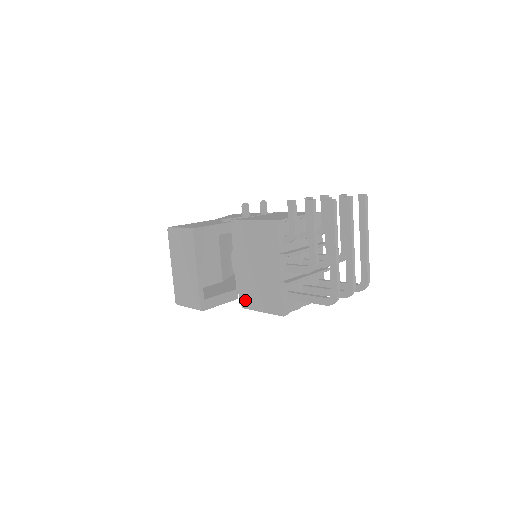
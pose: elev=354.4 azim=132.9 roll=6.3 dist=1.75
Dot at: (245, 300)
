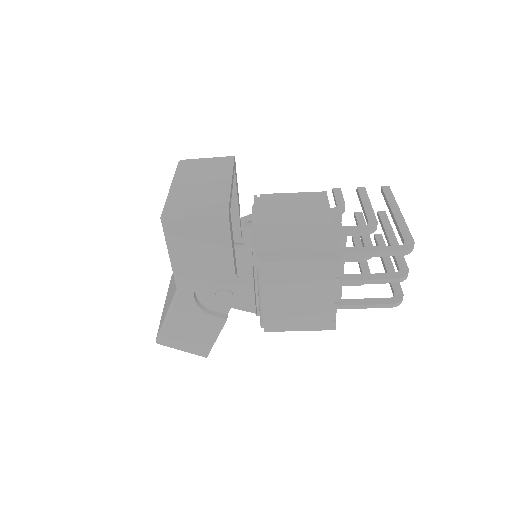
Dot at: (269, 253)
